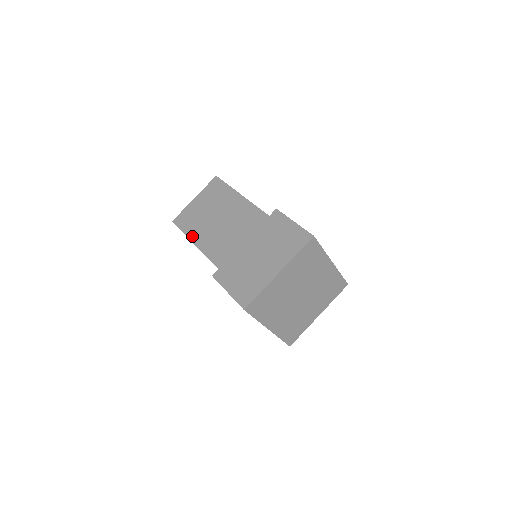
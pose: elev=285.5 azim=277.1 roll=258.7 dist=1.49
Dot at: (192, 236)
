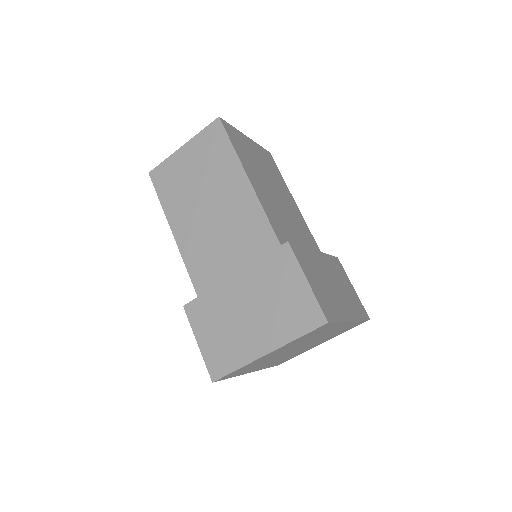
Dot at: (170, 215)
